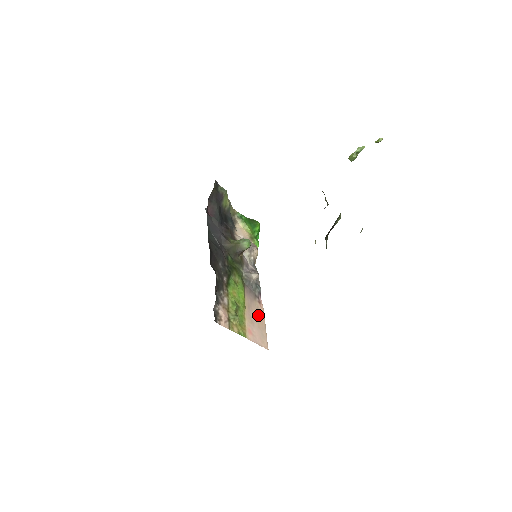
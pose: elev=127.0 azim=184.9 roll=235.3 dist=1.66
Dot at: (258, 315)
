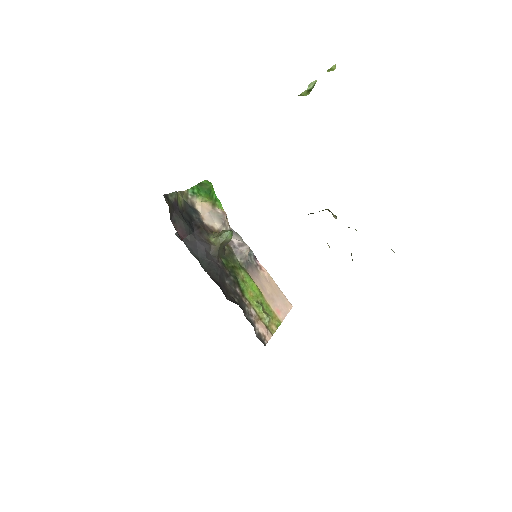
Dot at: (269, 284)
